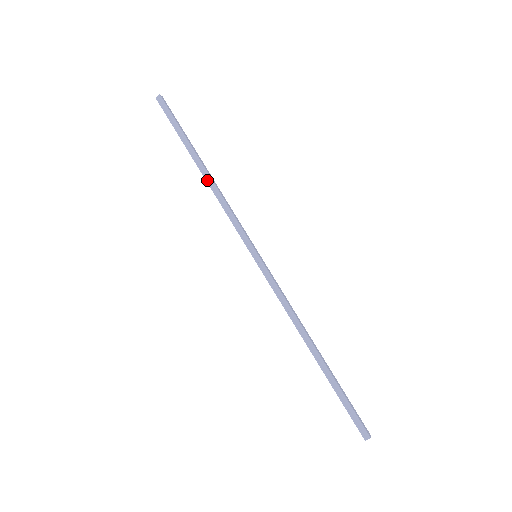
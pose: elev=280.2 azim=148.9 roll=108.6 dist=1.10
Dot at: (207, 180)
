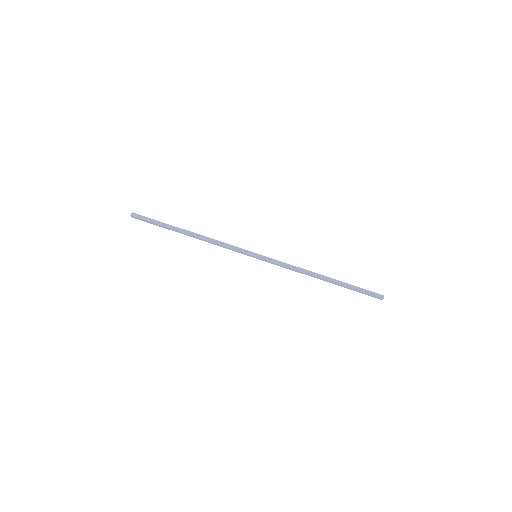
Dot at: (197, 237)
